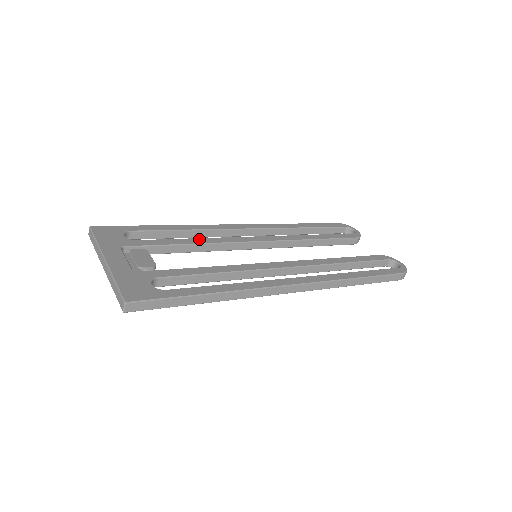
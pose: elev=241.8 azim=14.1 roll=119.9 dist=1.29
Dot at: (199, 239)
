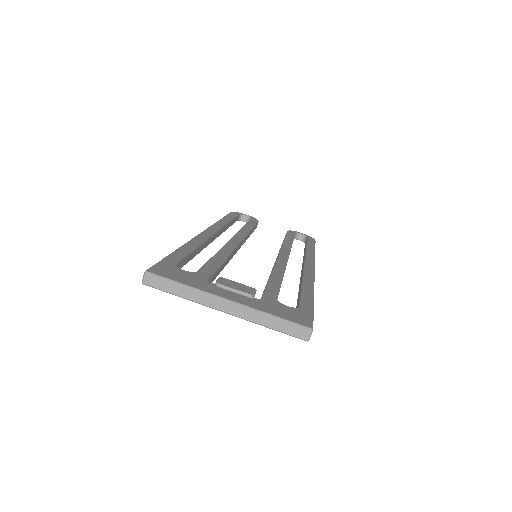
Dot at: (219, 253)
